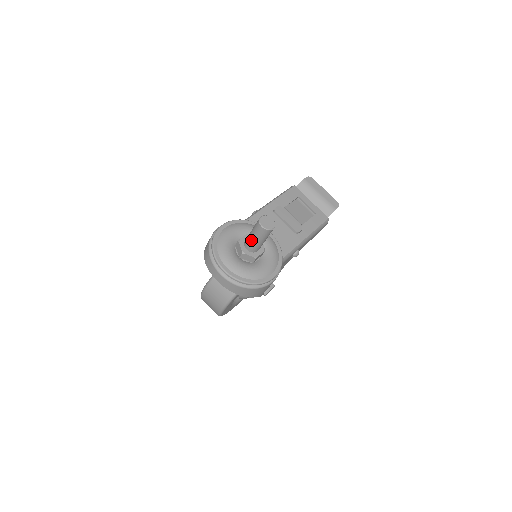
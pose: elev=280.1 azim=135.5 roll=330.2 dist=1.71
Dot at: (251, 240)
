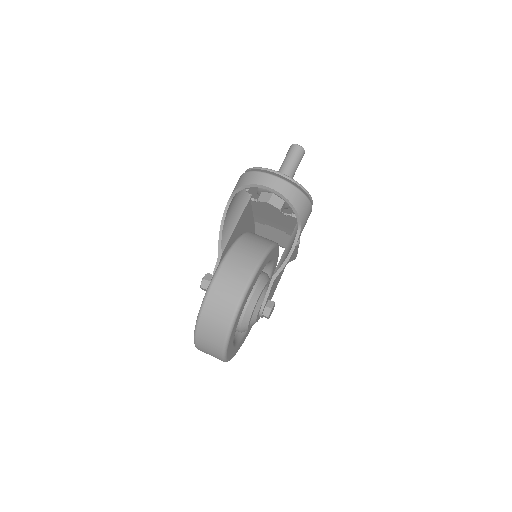
Dot at: (287, 164)
